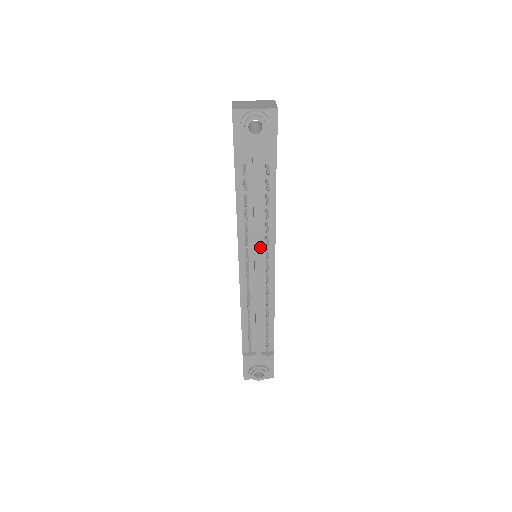
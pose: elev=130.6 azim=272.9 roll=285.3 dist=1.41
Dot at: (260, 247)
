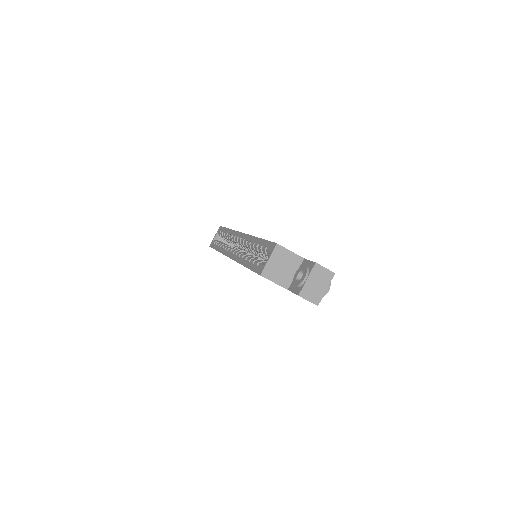
Dot at: occluded
